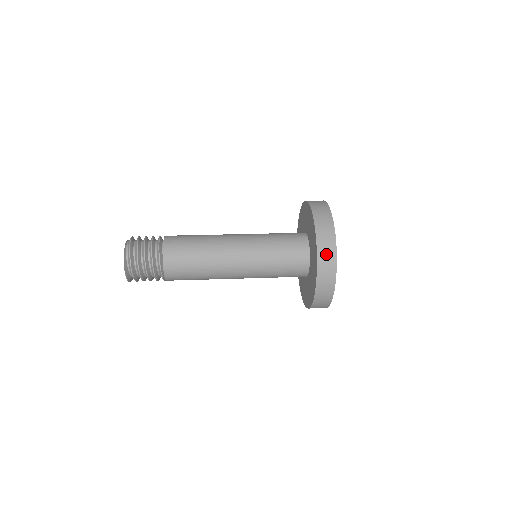
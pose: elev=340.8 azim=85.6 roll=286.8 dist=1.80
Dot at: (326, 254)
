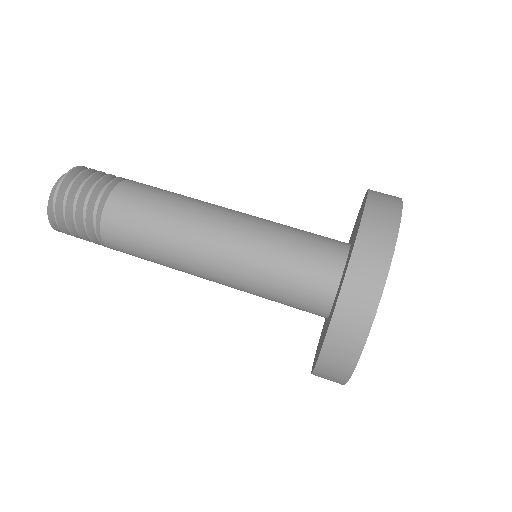
Dot at: (340, 351)
